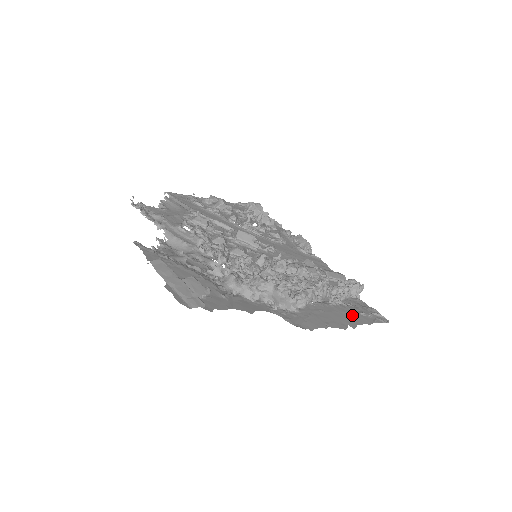
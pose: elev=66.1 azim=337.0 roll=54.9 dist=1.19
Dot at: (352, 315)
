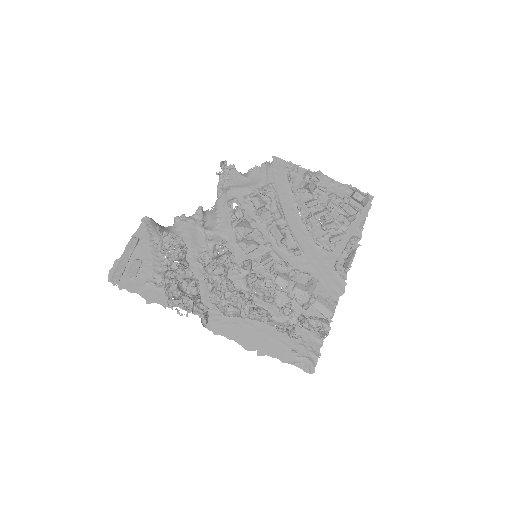
Dot at: (278, 346)
